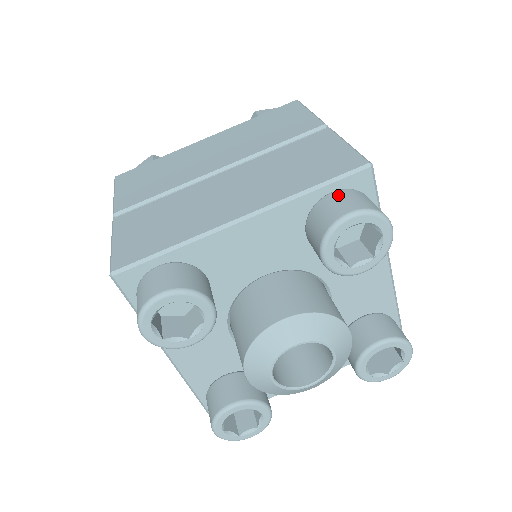
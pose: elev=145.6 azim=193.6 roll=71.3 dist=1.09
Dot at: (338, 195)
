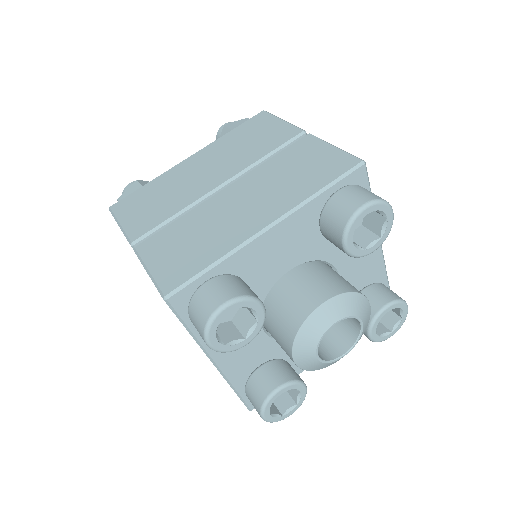
Dot at: (345, 192)
